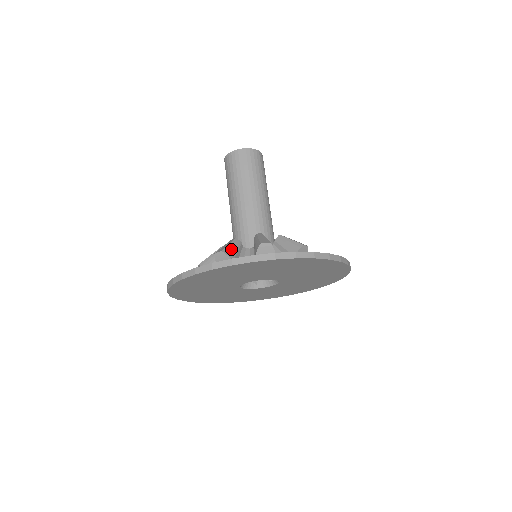
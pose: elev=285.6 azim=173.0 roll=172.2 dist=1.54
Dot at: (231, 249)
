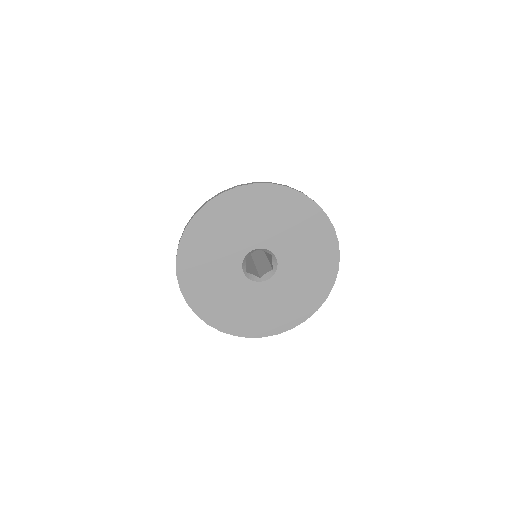
Dot at: occluded
